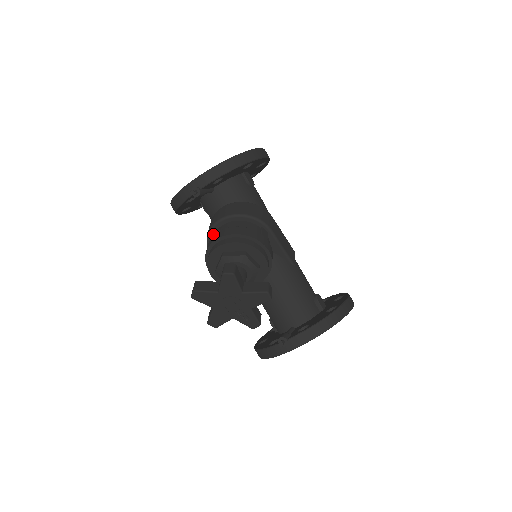
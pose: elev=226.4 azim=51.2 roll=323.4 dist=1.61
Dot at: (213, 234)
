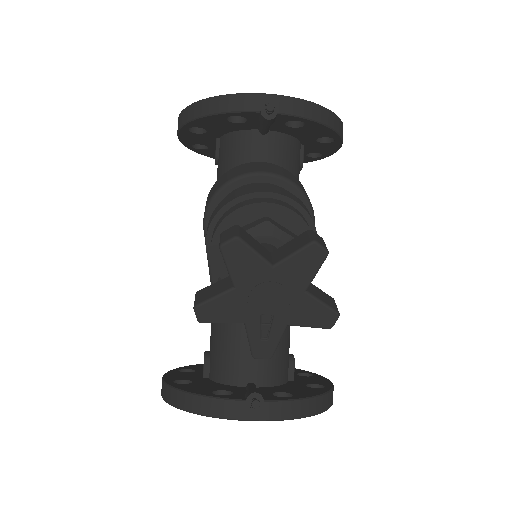
Dot at: (239, 185)
